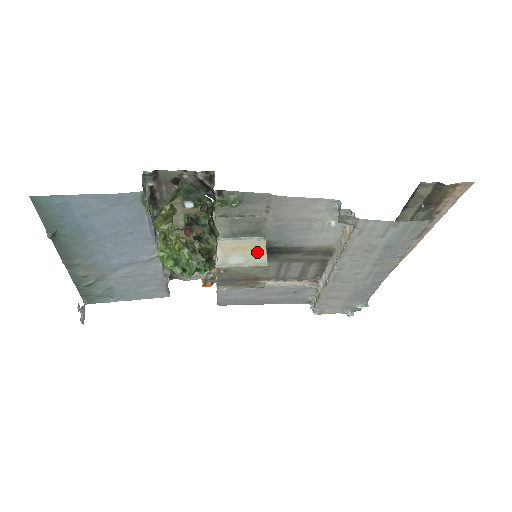
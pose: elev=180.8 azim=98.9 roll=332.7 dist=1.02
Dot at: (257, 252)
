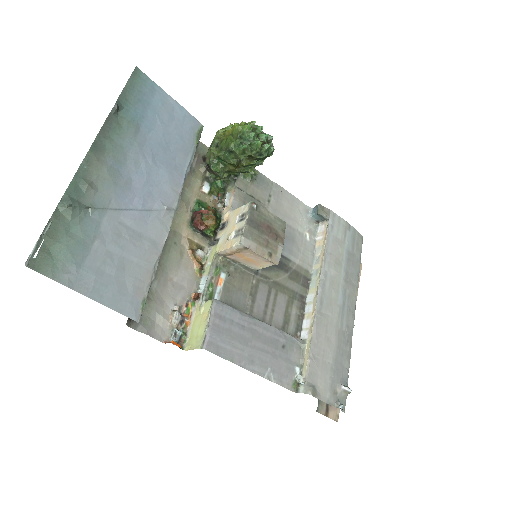
Dot at: occluded
